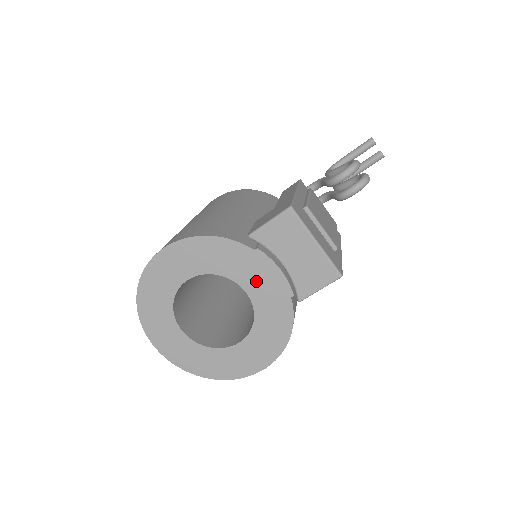
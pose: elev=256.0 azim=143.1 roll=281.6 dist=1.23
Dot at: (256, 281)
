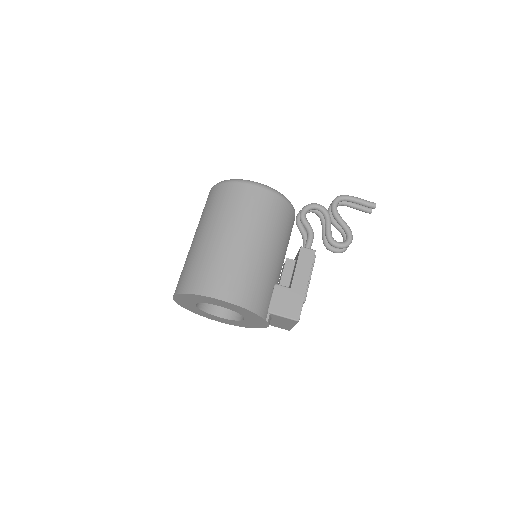
Dot at: (253, 321)
